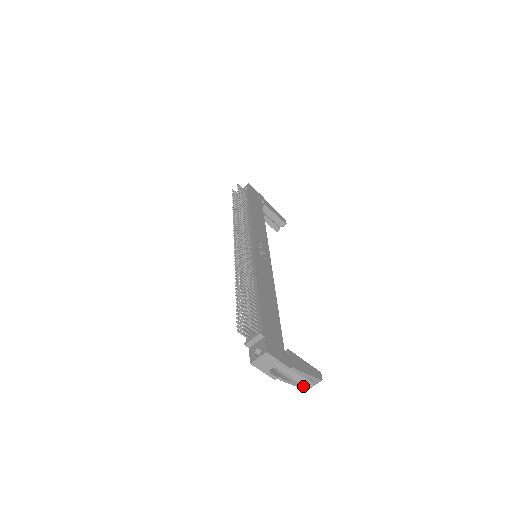
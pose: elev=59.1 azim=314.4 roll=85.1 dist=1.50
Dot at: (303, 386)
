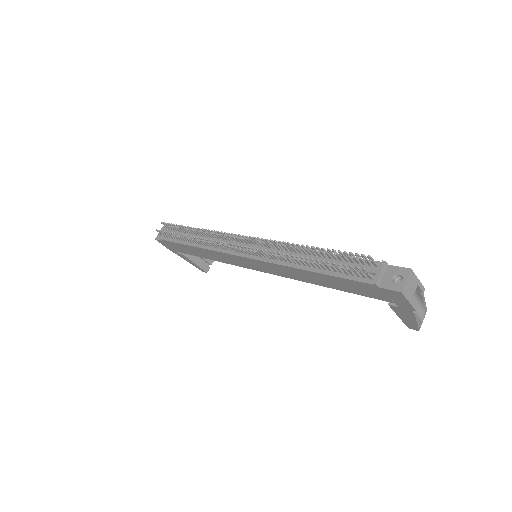
Dot at: (419, 323)
